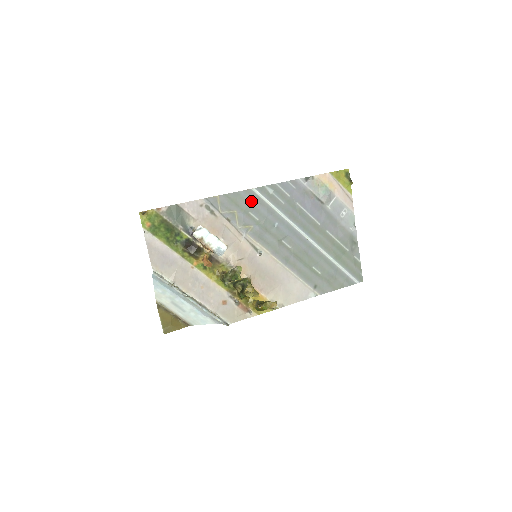
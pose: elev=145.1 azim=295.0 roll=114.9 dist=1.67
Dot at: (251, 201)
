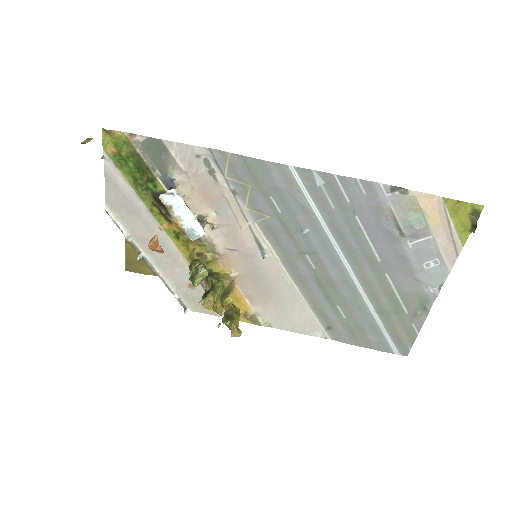
Dot at: (279, 183)
